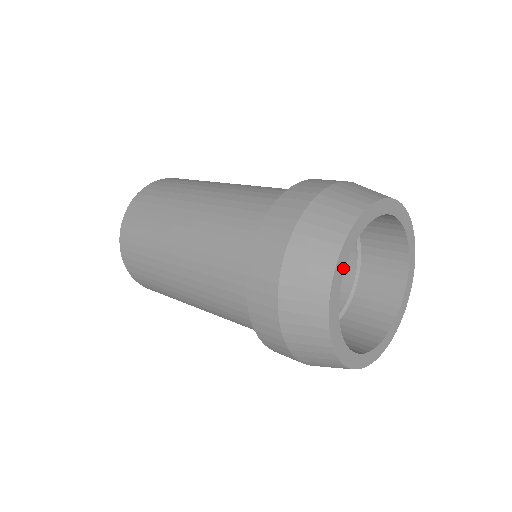
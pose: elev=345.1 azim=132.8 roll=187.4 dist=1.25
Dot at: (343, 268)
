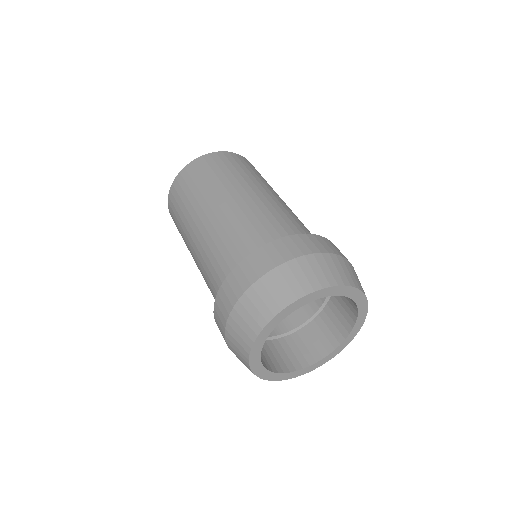
Dot at: (259, 363)
